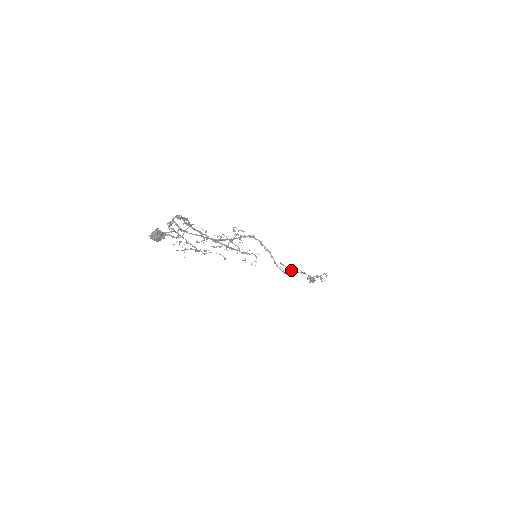
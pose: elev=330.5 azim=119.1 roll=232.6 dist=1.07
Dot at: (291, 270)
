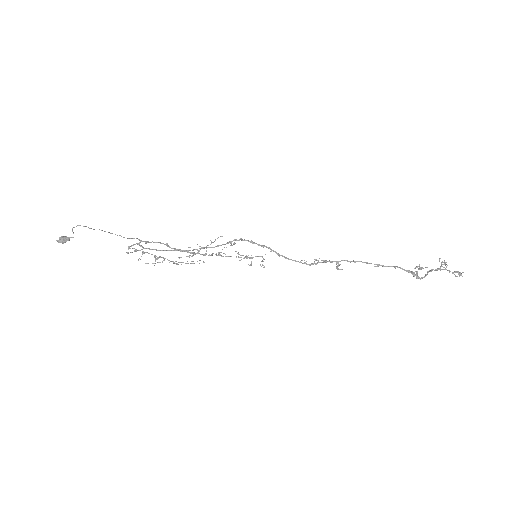
Dot at: (321, 260)
